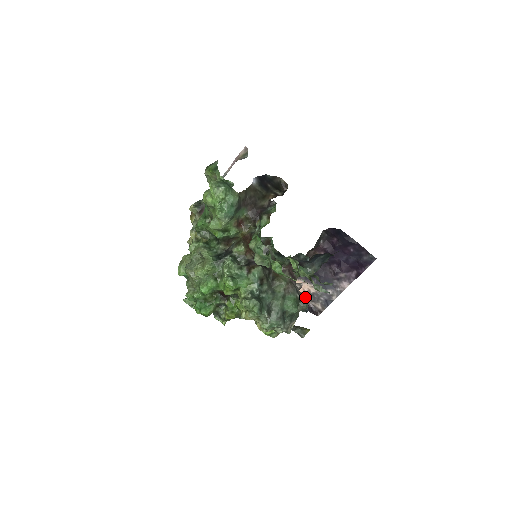
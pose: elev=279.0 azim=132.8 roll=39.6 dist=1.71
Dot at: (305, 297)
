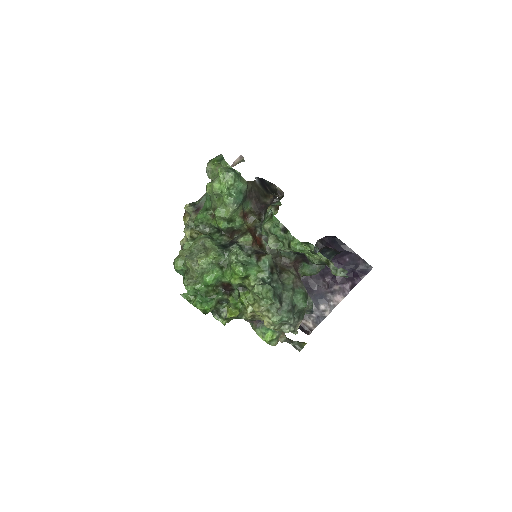
Dot at: occluded
